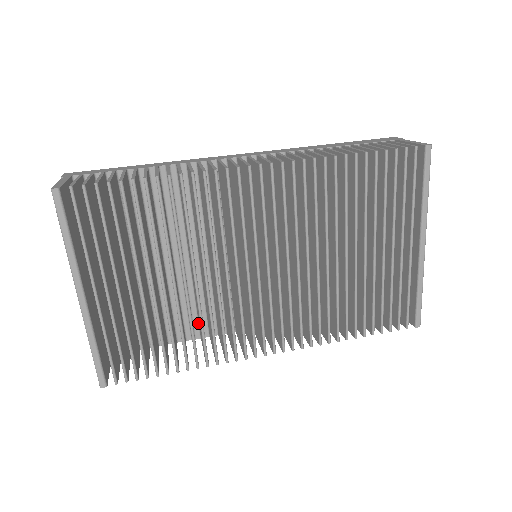
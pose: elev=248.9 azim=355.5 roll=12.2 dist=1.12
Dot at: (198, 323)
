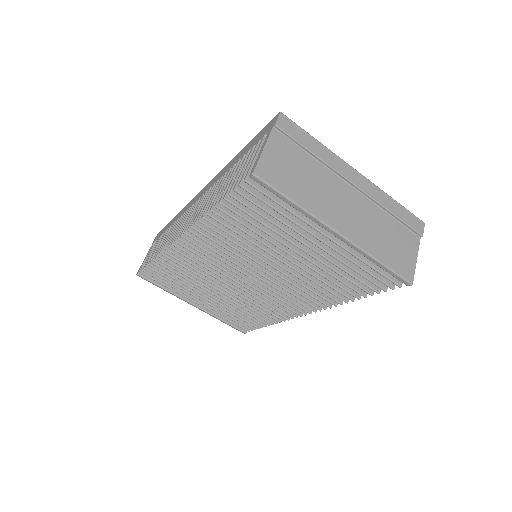
Dot at: occluded
